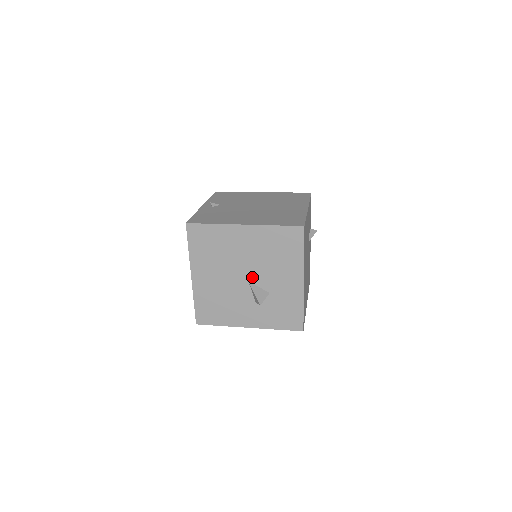
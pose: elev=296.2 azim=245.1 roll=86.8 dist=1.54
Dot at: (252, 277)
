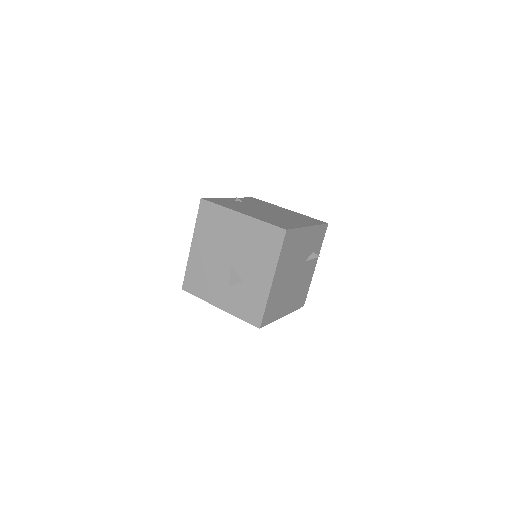
Dot at: (234, 262)
